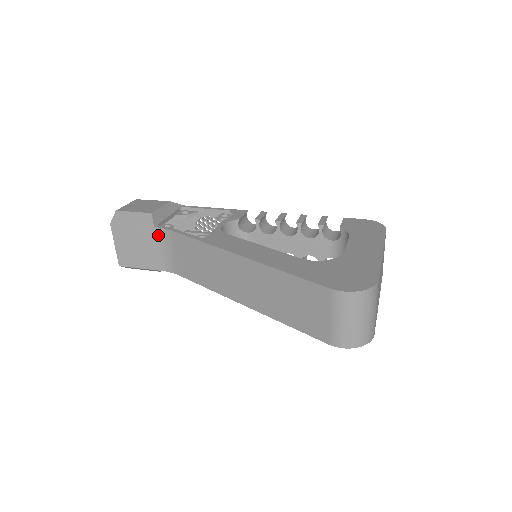
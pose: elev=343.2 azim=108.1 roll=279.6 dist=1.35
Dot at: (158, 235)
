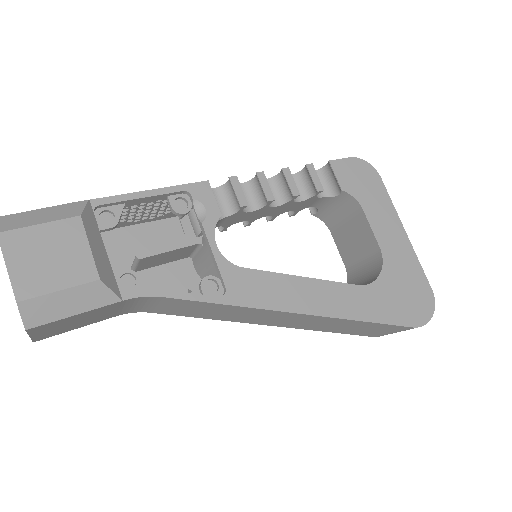
Dot at: (127, 302)
